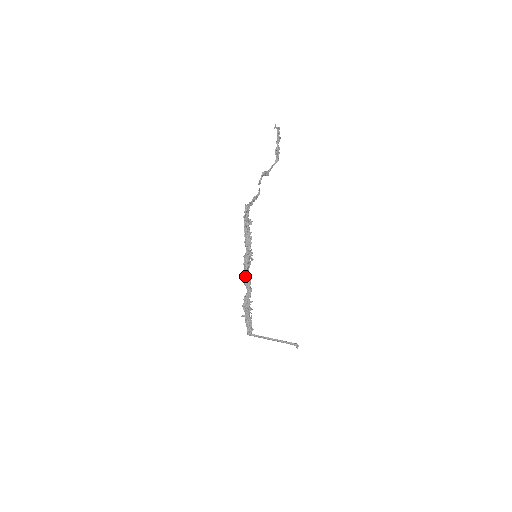
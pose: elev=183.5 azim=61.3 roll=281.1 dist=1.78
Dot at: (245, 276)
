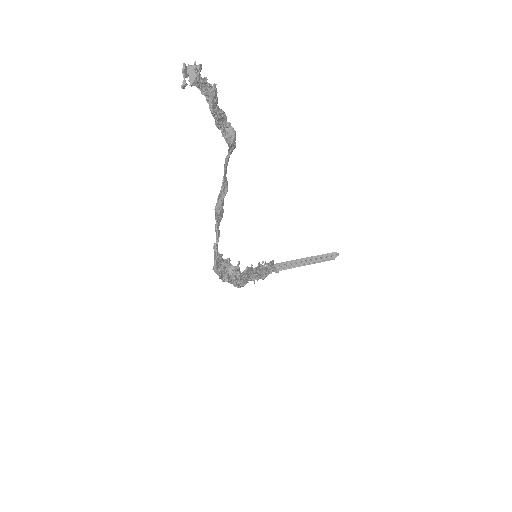
Dot at: occluded
